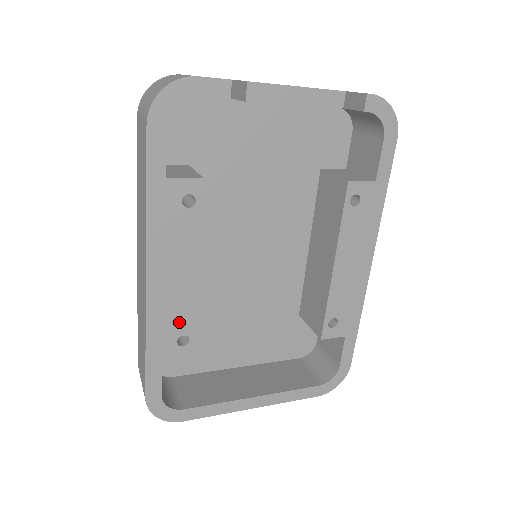
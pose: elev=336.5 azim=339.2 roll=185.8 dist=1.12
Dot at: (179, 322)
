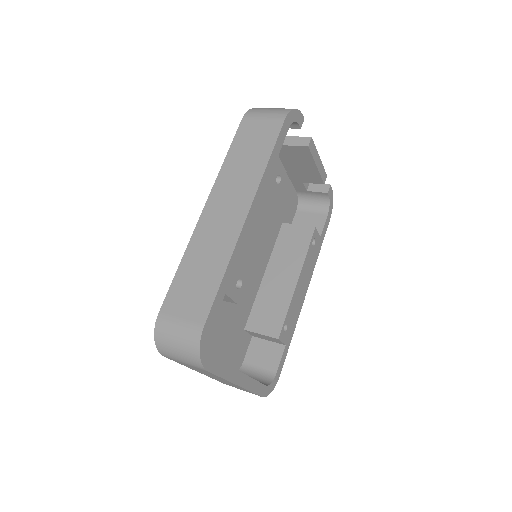
Dot at: (244, 265)
